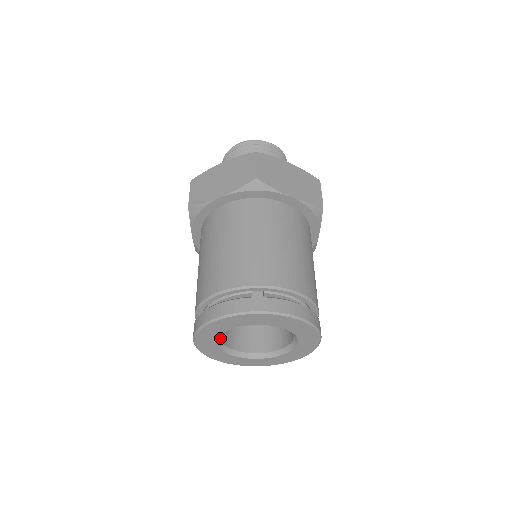
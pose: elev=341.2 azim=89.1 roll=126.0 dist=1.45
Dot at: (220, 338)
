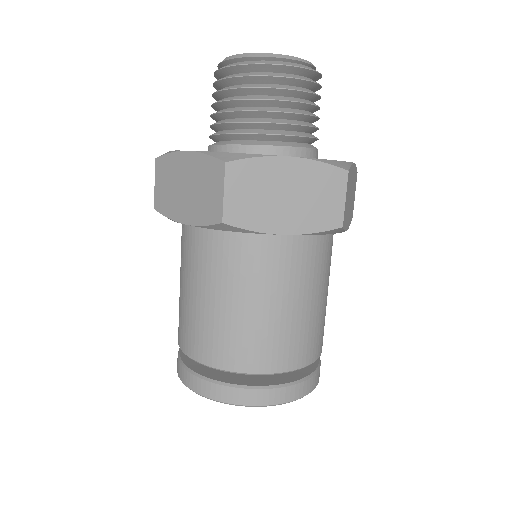
Dot at: occluded
